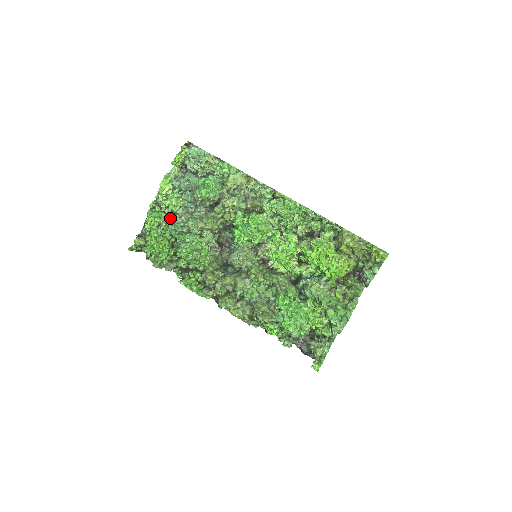
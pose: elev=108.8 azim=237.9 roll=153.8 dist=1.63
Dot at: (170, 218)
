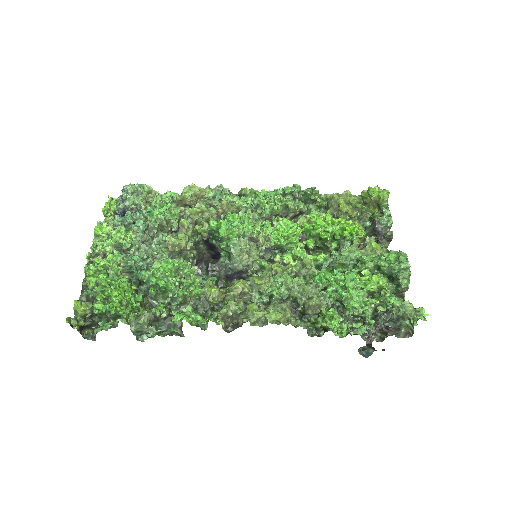
Dot at: occluded
